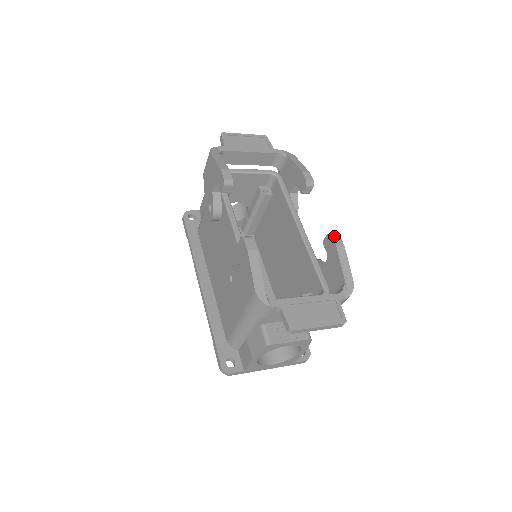
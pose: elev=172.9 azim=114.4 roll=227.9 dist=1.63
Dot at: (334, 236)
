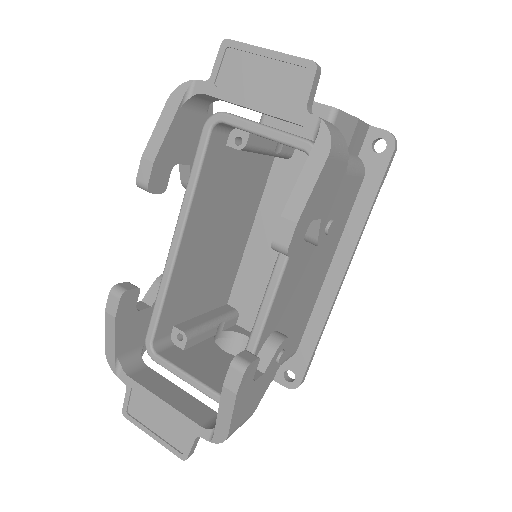
Dot at: (233, 370)
